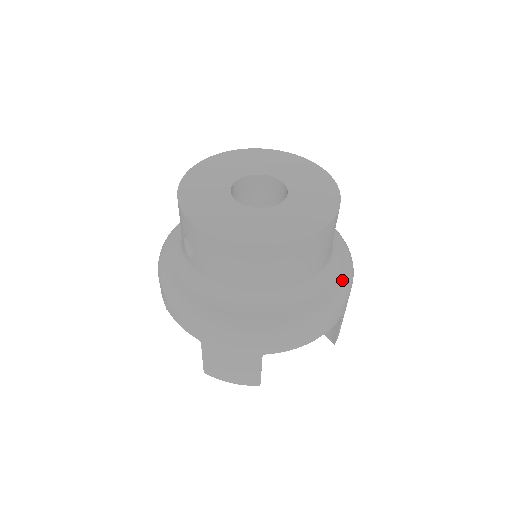
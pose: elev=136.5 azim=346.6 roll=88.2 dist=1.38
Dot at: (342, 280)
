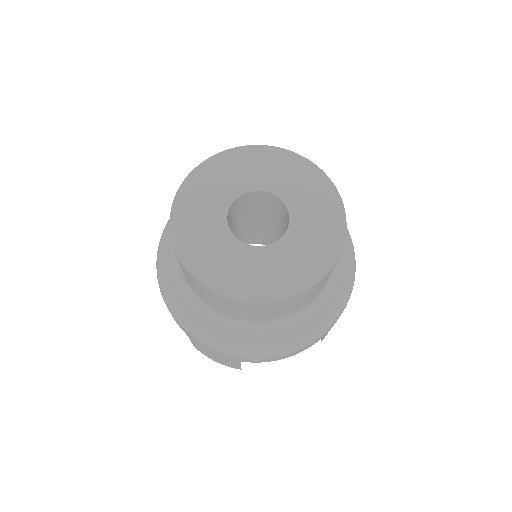
Dot at: (333, 307)
